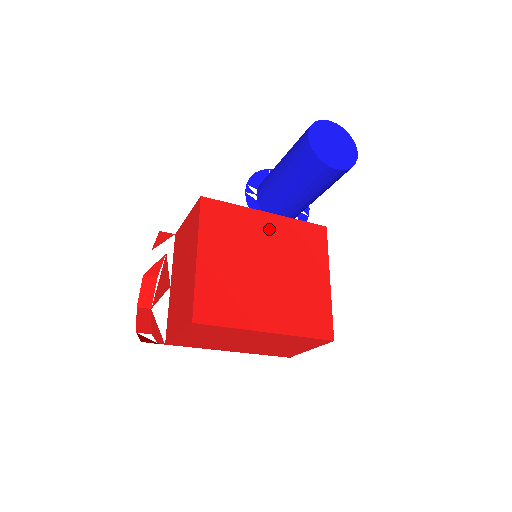
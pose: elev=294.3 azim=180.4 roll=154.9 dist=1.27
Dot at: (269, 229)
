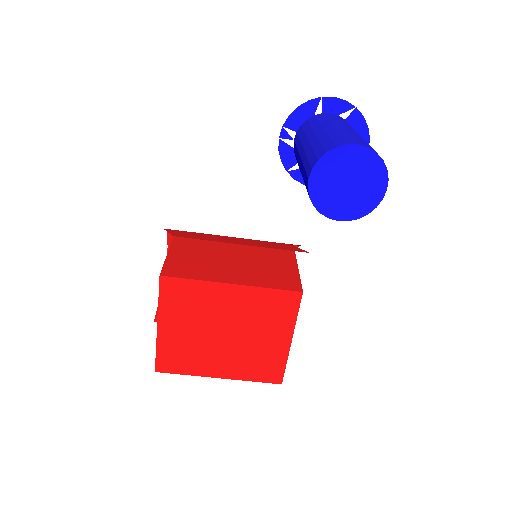
Dot at: (232, 300)
